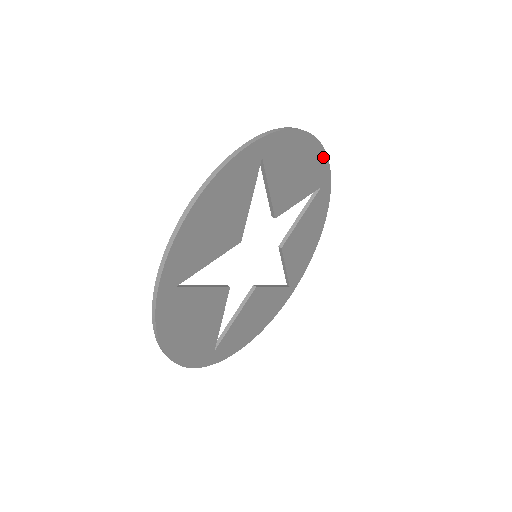
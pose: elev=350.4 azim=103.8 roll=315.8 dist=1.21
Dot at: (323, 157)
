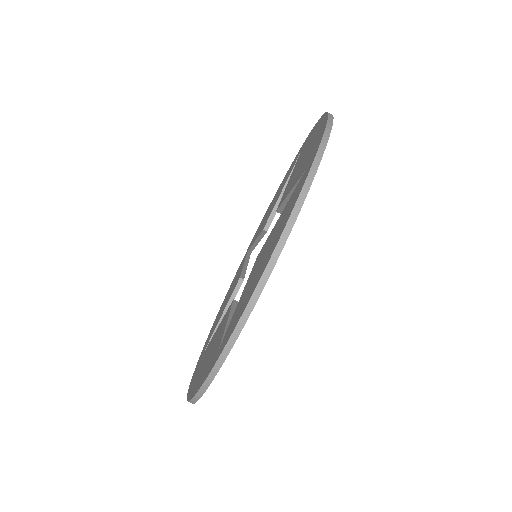
Dot at: occluded
